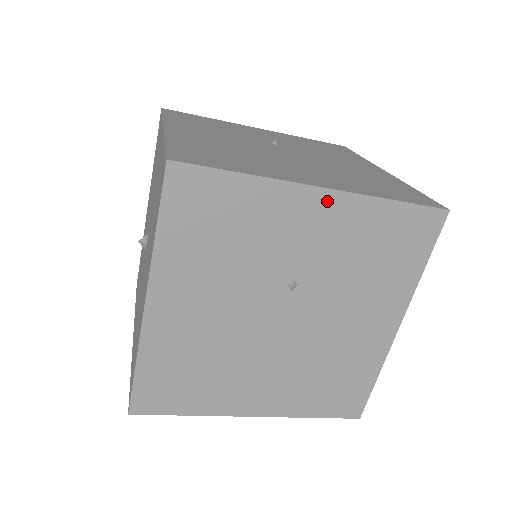
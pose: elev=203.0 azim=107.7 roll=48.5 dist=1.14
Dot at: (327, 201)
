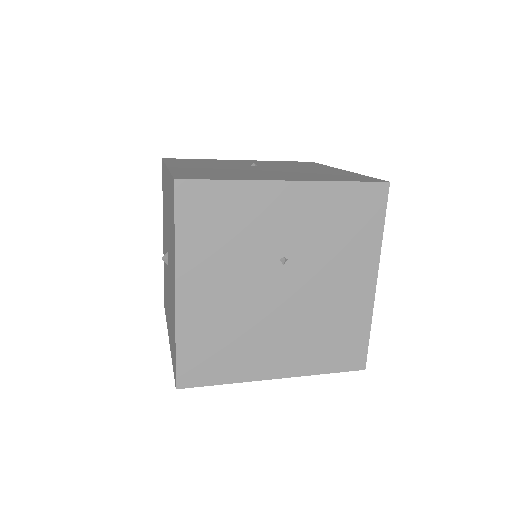
Dot at: (295, 190)
